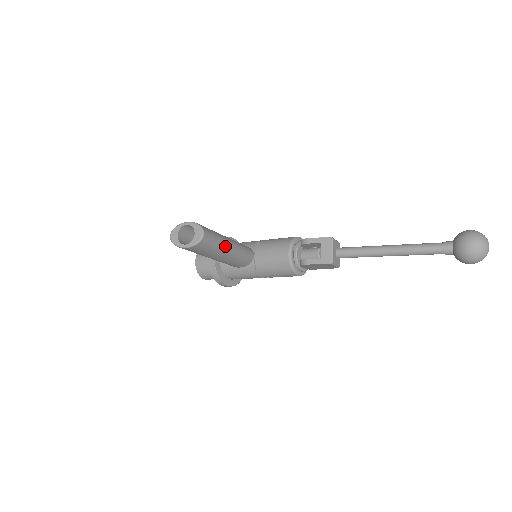
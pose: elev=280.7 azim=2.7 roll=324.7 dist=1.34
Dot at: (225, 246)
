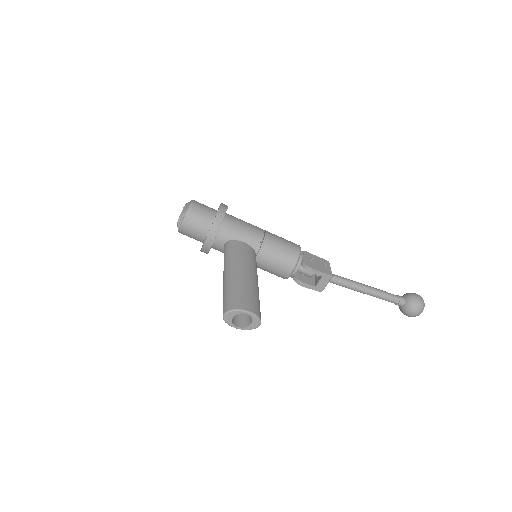
Dot at: occluded
